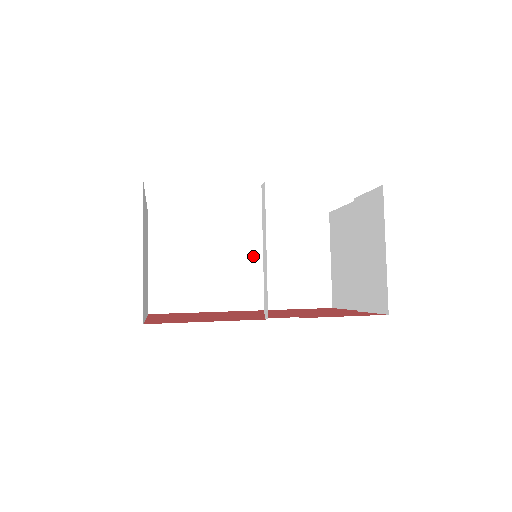
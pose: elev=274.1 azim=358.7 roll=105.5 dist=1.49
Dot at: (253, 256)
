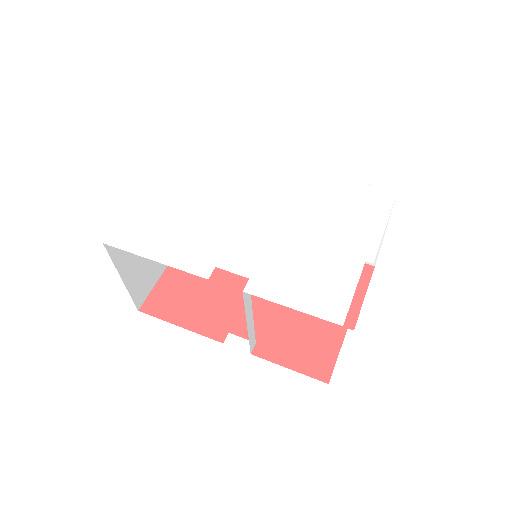
Dot at: occluded
